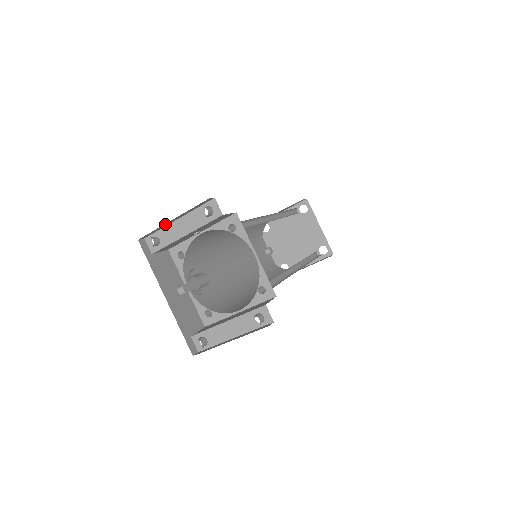
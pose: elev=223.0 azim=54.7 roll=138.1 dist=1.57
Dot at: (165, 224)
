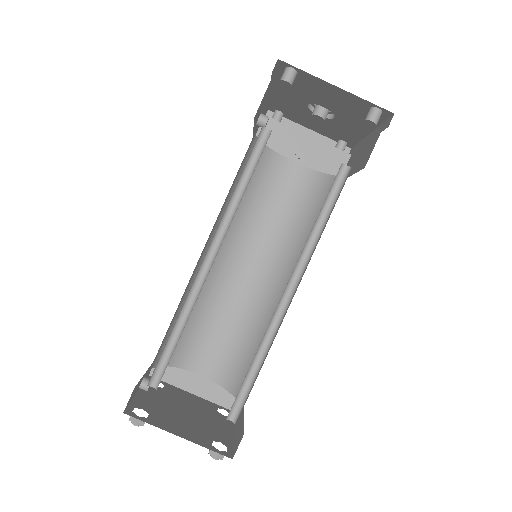
Dot at: (299, 127)
